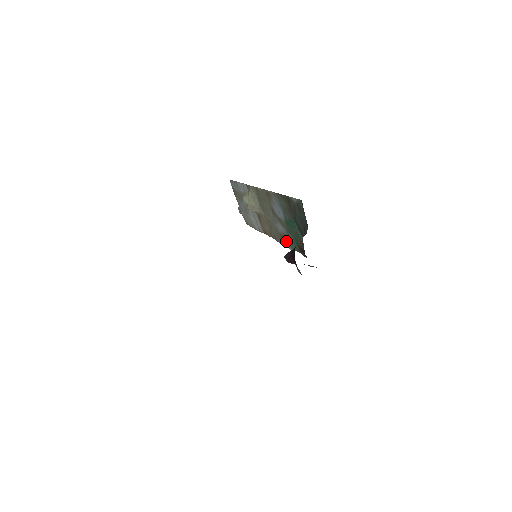
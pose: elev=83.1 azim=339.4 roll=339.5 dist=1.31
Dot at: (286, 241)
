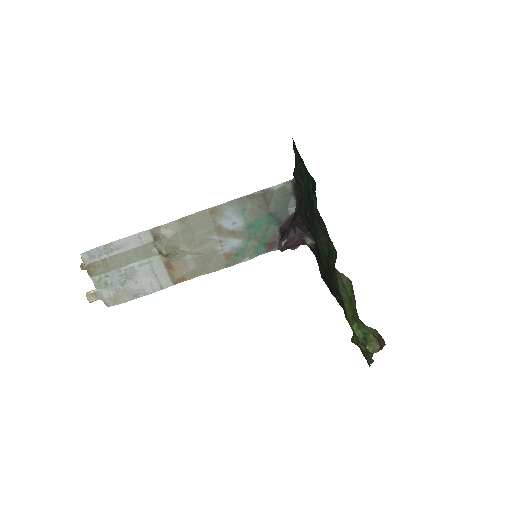
Dot at: (239, 255)
